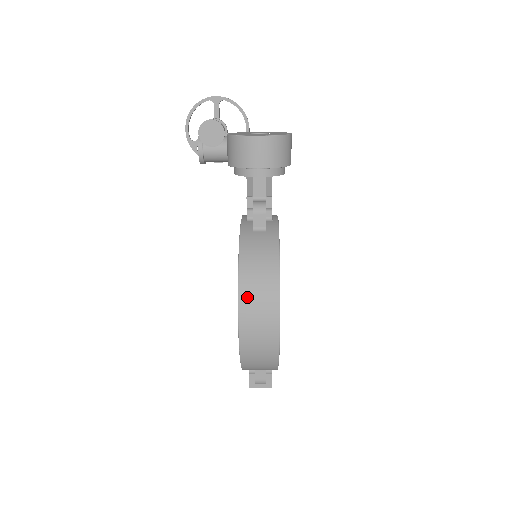
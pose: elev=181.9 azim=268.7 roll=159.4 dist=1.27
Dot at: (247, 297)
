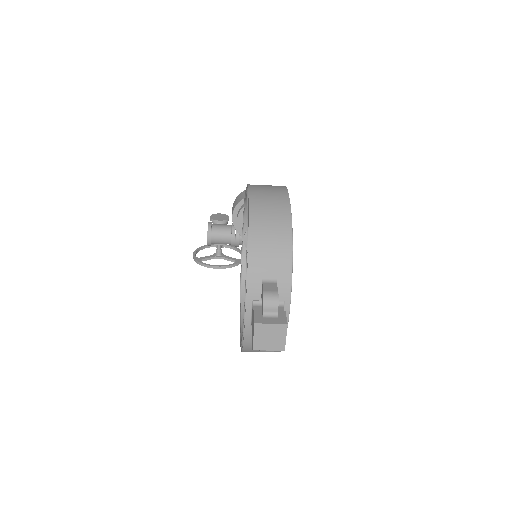
Dot at: occluded
